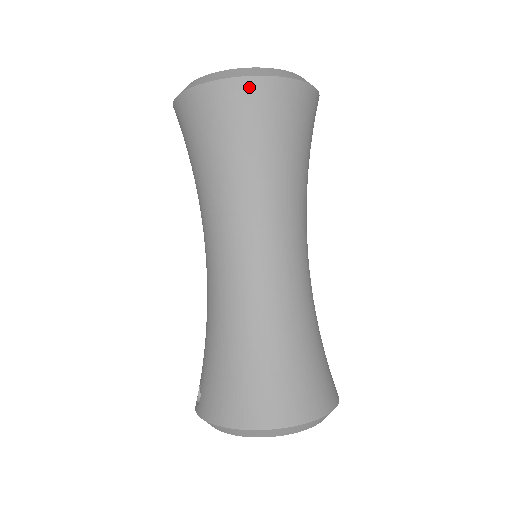
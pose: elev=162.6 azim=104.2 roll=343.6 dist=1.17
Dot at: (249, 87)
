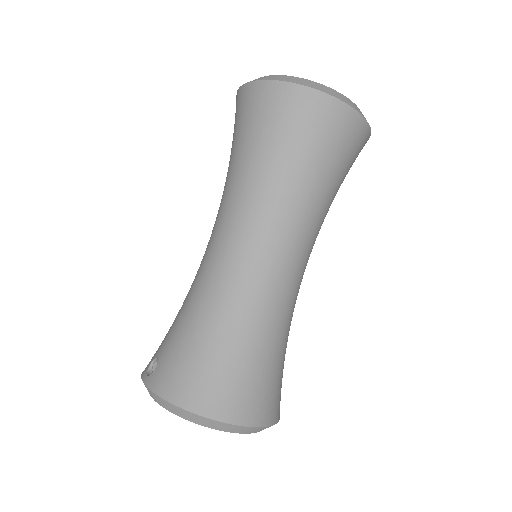
Dot at: (328, 105)
